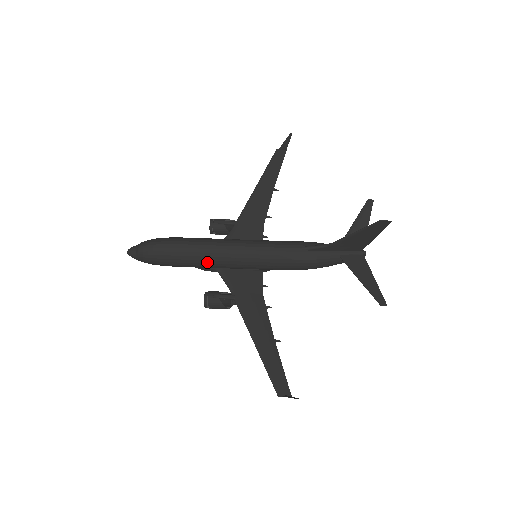
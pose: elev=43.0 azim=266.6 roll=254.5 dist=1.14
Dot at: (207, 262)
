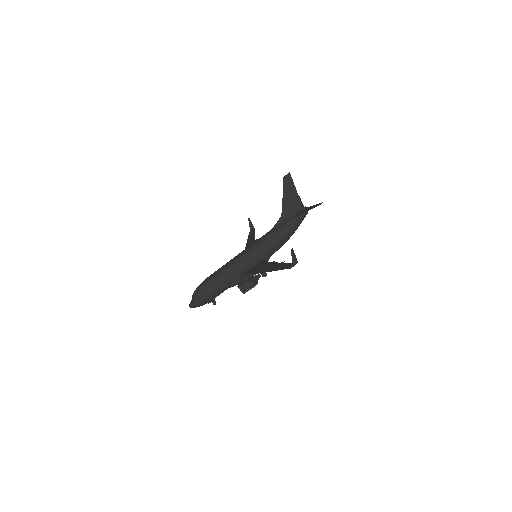
Dot at: (229, 273)
